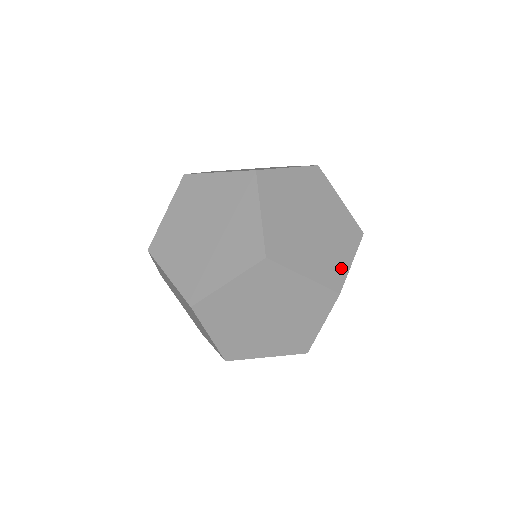
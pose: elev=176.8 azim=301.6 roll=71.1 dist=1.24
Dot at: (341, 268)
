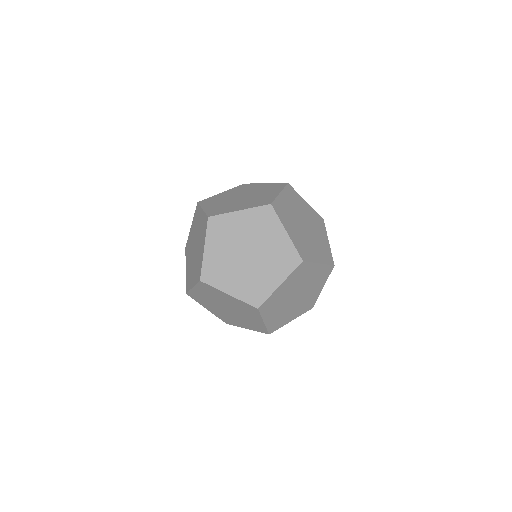
Dot at: (327, 249)
